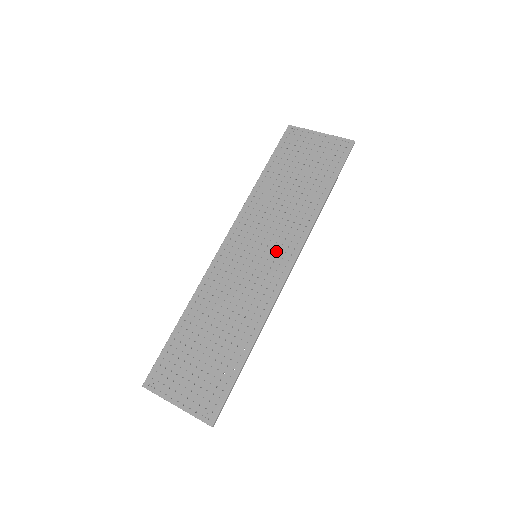
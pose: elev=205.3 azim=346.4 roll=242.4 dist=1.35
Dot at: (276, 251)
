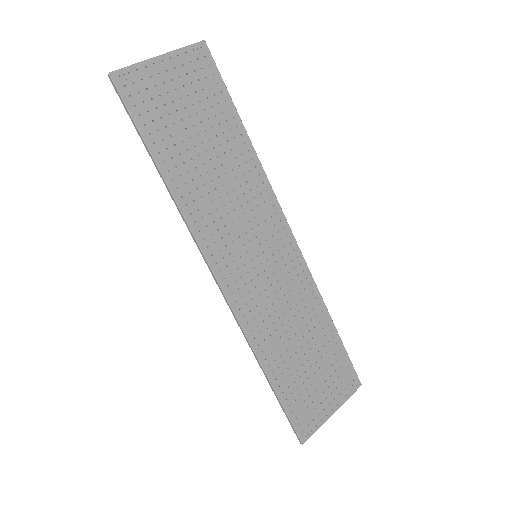
Dot at: (267, 232)
